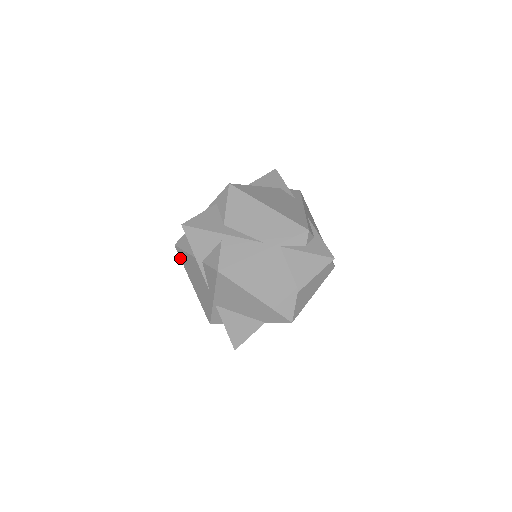
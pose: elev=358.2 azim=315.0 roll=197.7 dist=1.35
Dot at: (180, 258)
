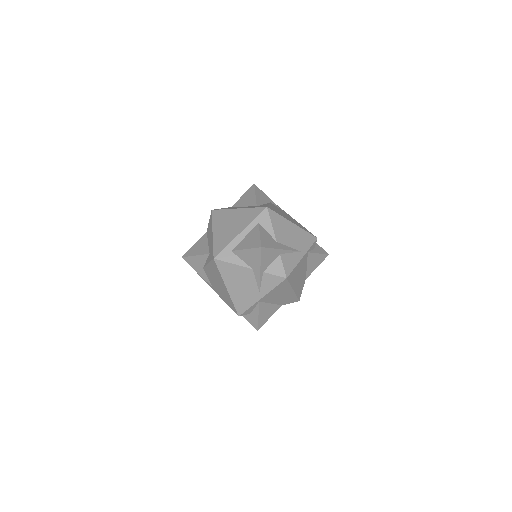
Dot at: (218, 269)
